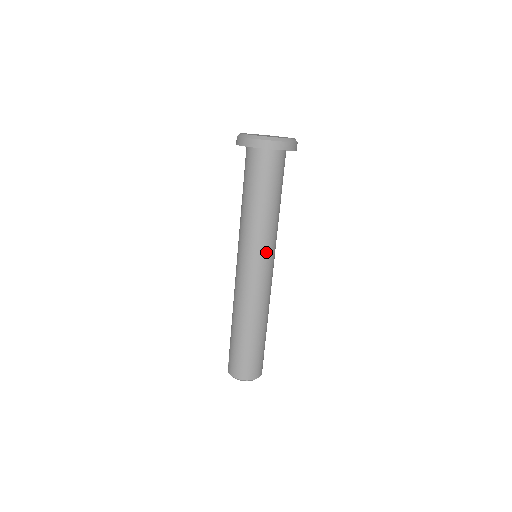
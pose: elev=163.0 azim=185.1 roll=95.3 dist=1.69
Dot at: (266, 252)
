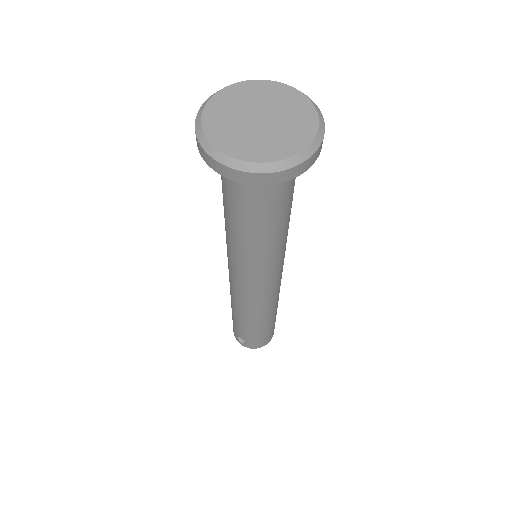
Dot at: (284, 254)
